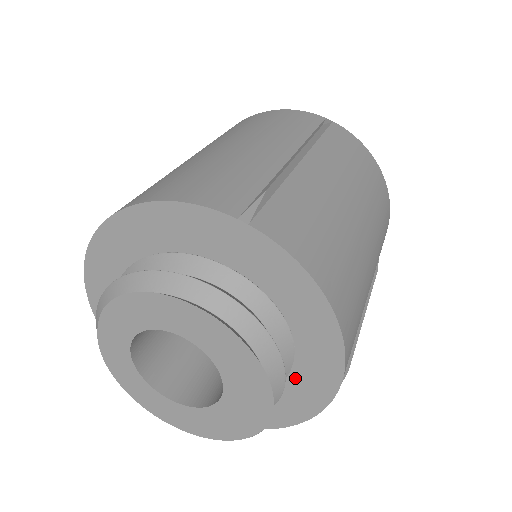
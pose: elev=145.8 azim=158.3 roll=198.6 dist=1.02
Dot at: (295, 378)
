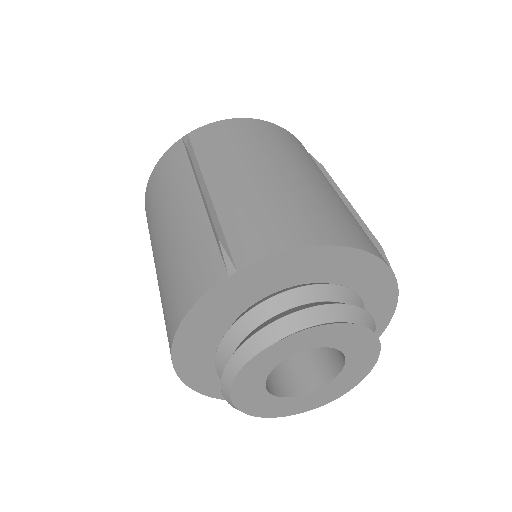
Dot at: occluded
